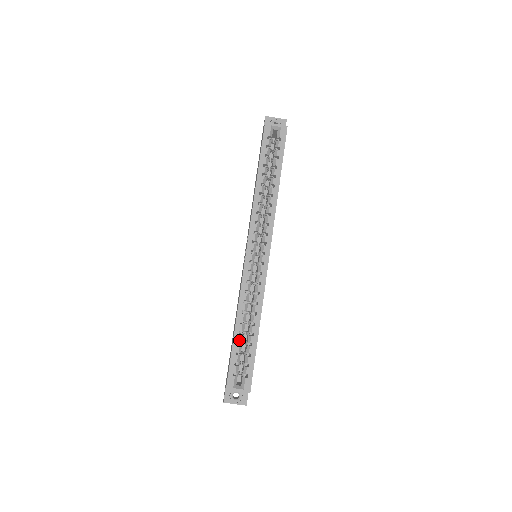
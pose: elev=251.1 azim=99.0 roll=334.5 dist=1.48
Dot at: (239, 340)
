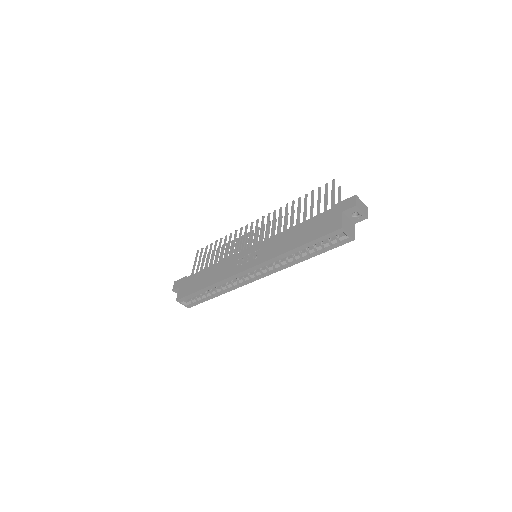
Dot at: occluded
